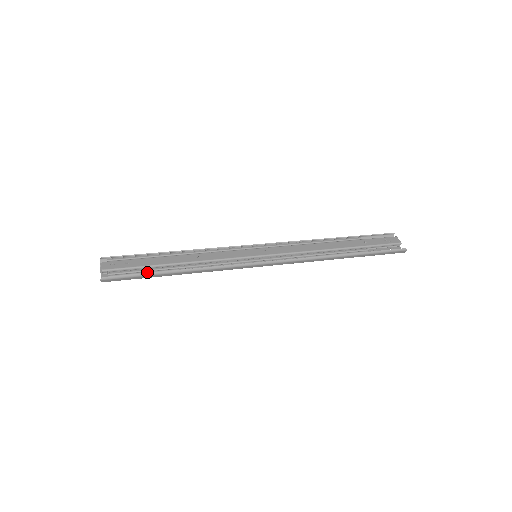
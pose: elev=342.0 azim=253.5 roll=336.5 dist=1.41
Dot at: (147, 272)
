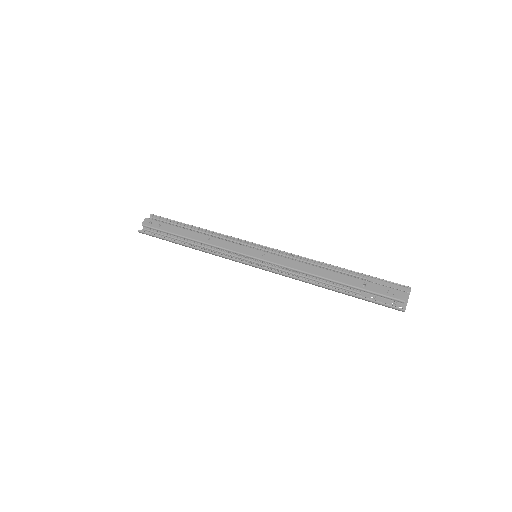
Dot at: (169, 237)
